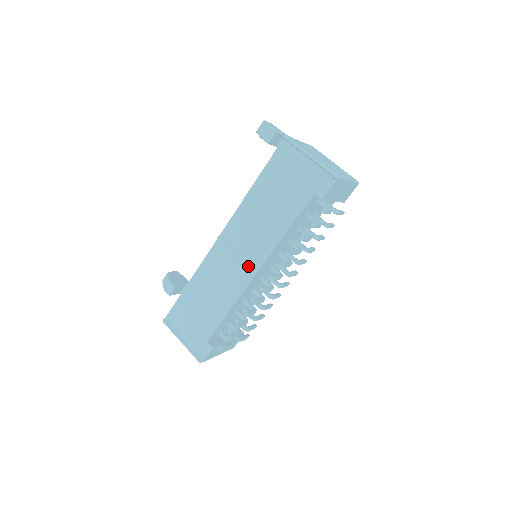
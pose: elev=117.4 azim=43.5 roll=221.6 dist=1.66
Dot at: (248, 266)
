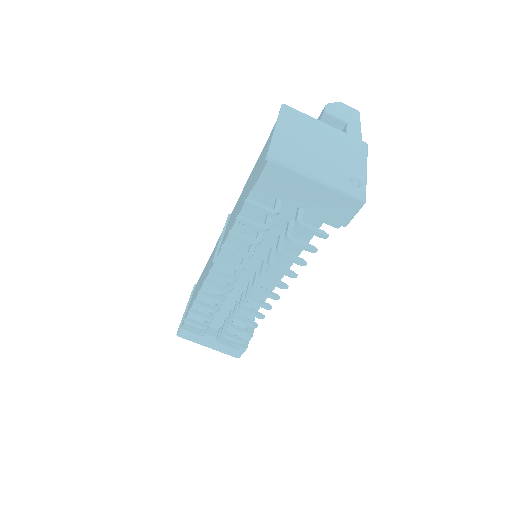
Dot at: occluded
